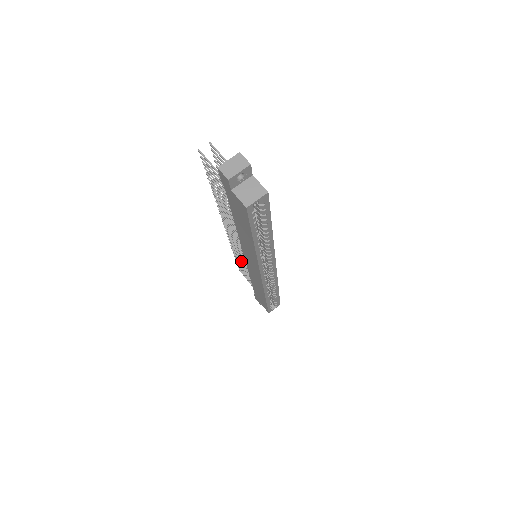
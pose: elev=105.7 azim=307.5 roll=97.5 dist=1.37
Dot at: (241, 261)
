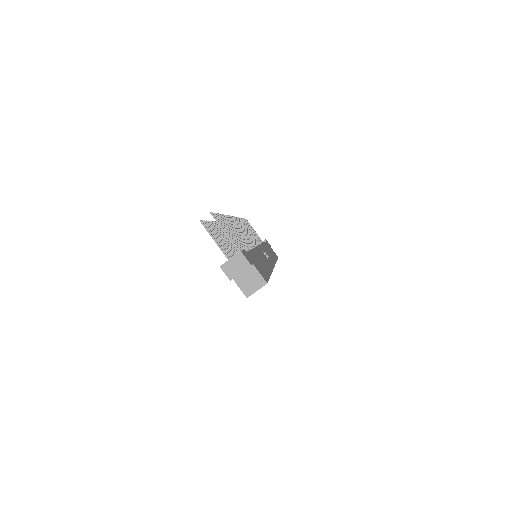
Dot at: occluded
